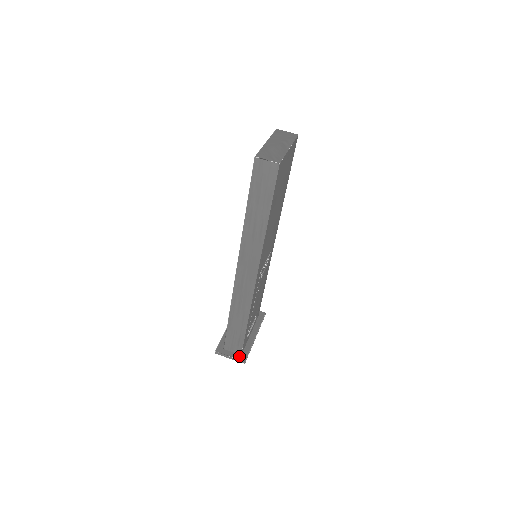
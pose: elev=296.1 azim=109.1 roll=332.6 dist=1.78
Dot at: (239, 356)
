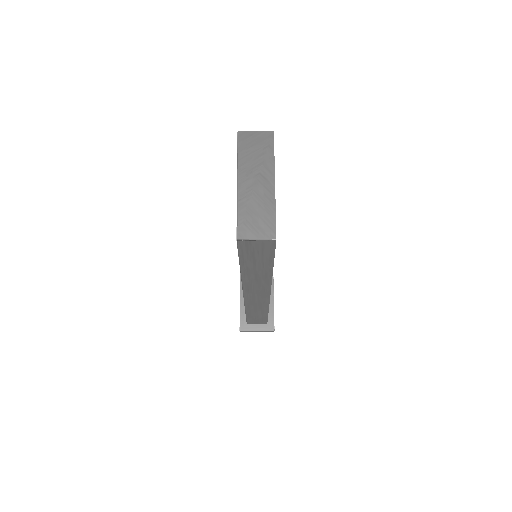
Dot at: (266, 326)
